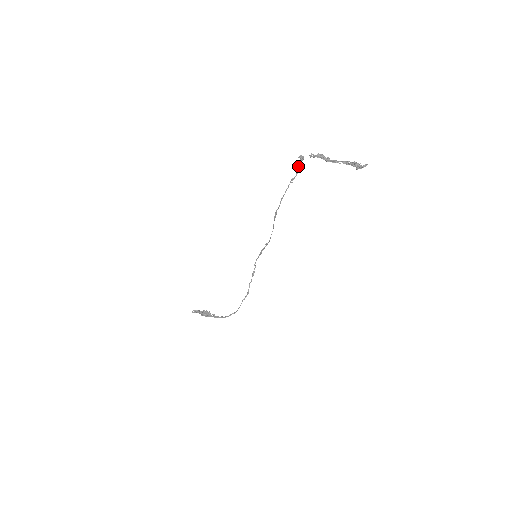
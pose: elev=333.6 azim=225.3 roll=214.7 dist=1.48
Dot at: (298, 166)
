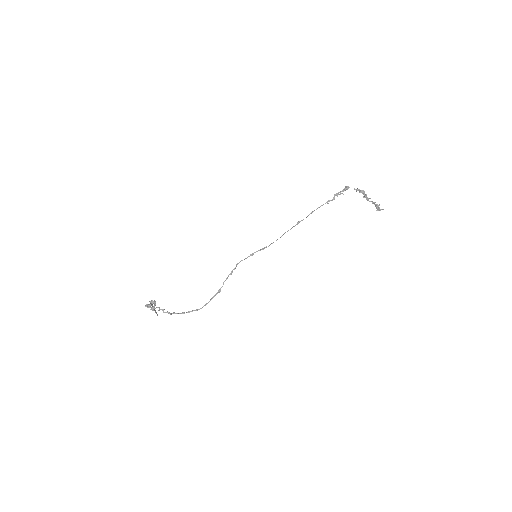
Dot at: occluded
